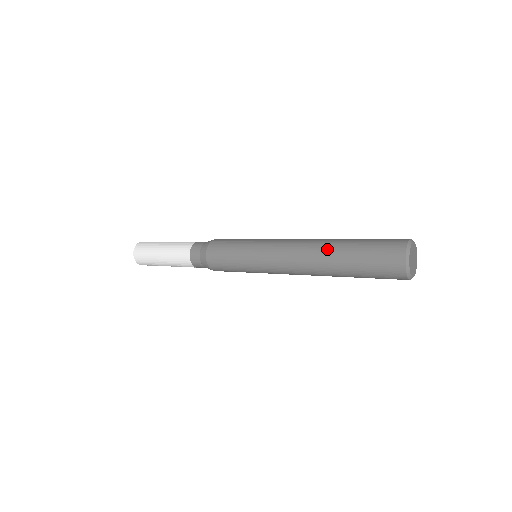
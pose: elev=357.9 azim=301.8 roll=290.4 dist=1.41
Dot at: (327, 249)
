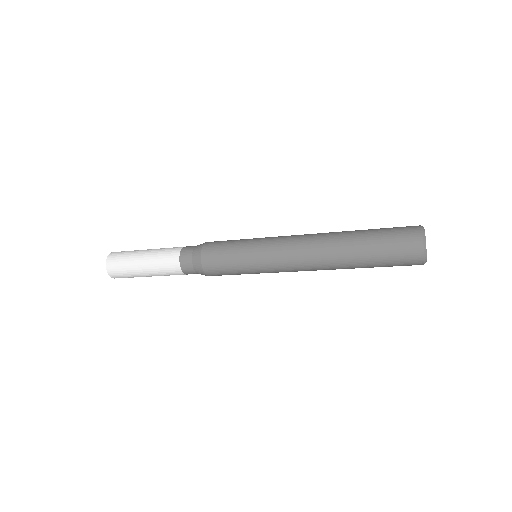
Dot at: (340, 240)
